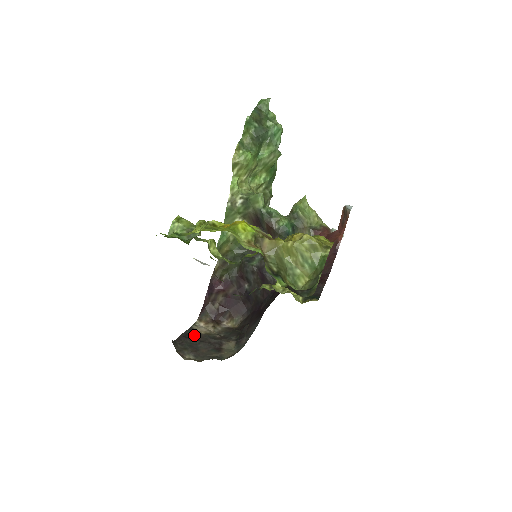
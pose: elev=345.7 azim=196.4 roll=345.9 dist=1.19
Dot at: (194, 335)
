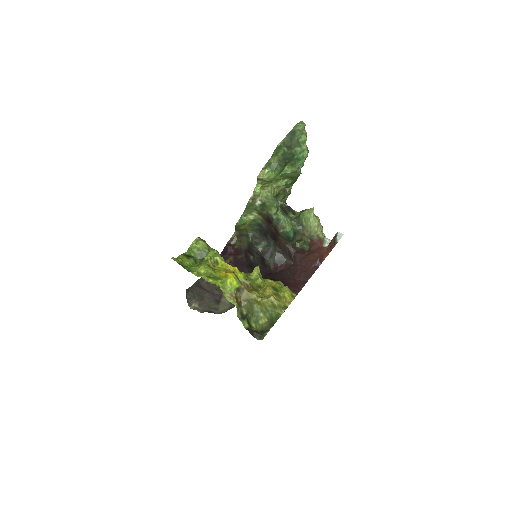
Dot at: (204, 283)
